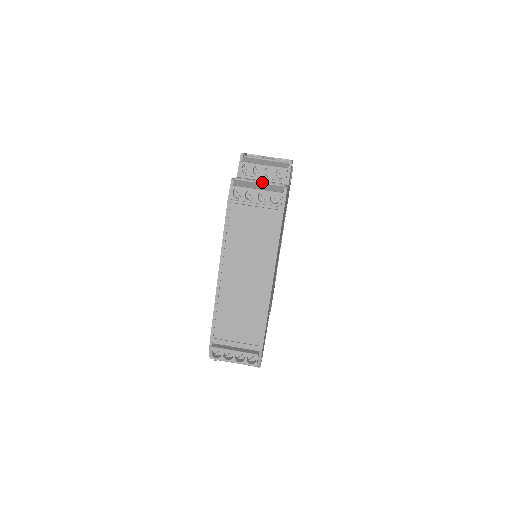
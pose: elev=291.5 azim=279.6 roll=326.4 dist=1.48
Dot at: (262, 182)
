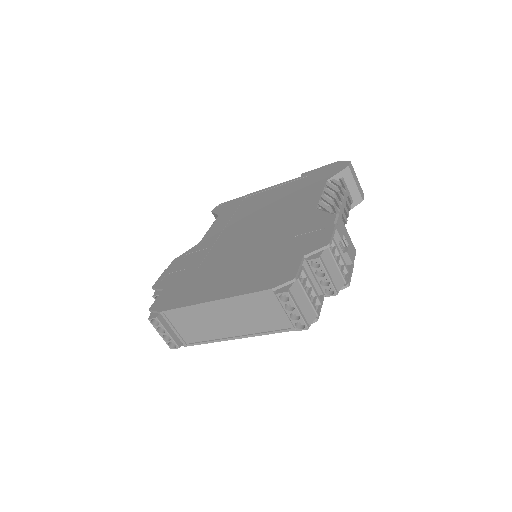
Dot at: (309, 300)
